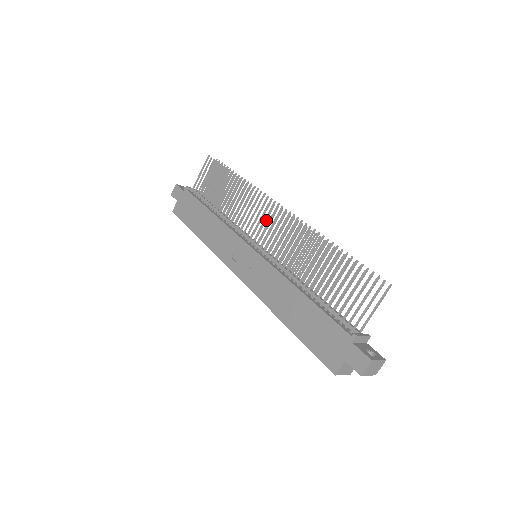
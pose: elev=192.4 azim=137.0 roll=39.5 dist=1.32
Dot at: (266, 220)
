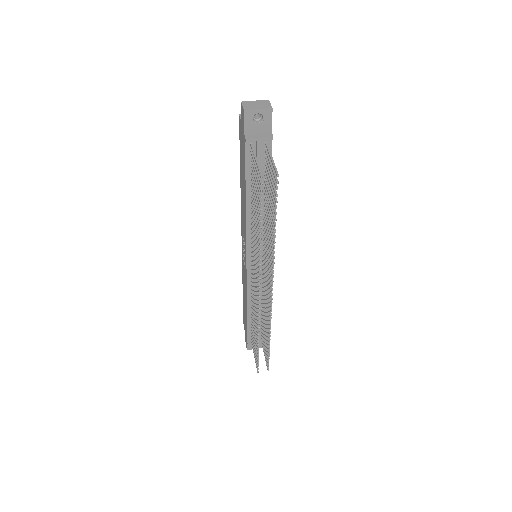
Dot at: (256, 279)
